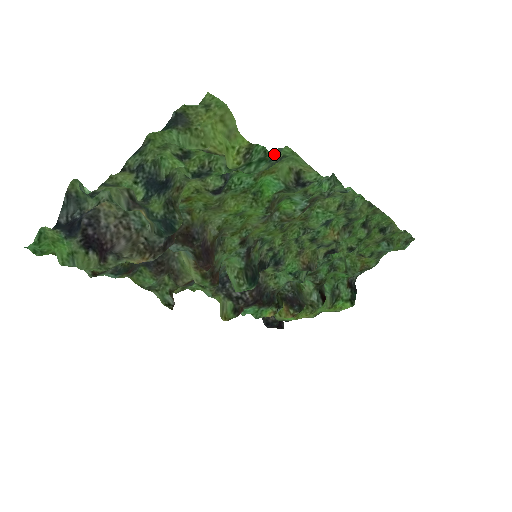
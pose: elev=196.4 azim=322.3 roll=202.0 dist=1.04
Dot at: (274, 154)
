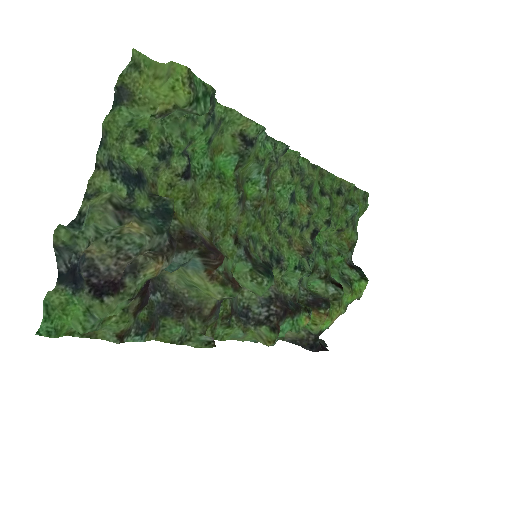
Dot at: (212, 93)
